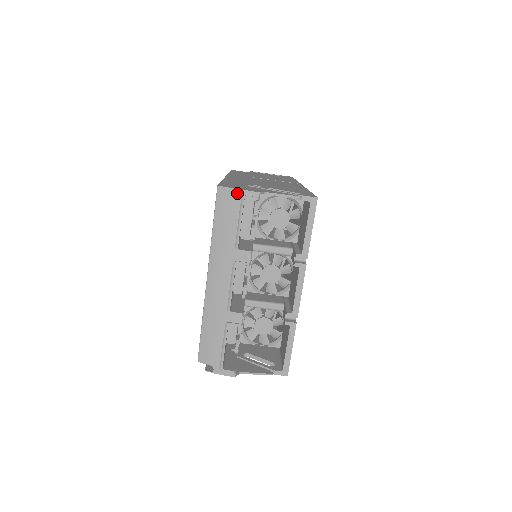
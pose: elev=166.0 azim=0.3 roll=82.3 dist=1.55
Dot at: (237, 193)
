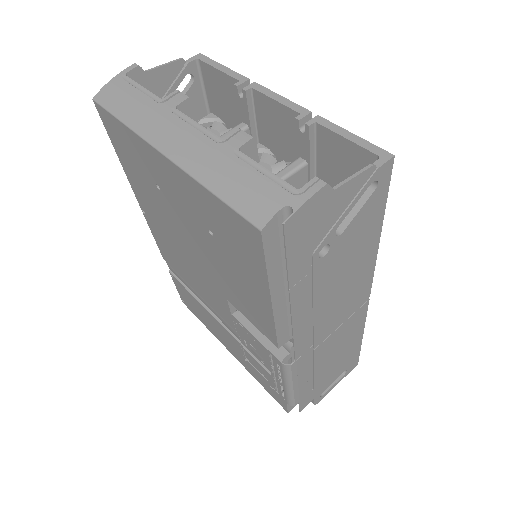
Dot at: (114, 81)
